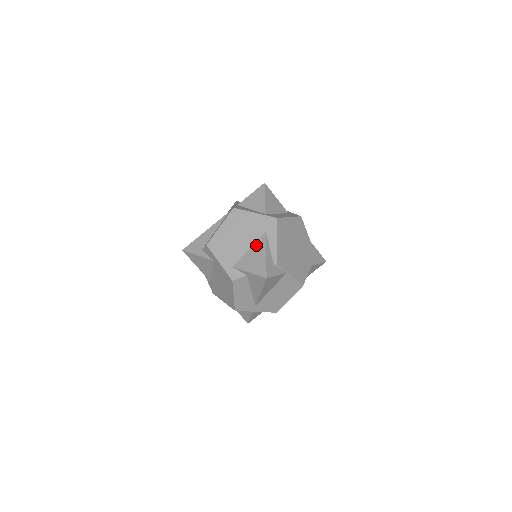
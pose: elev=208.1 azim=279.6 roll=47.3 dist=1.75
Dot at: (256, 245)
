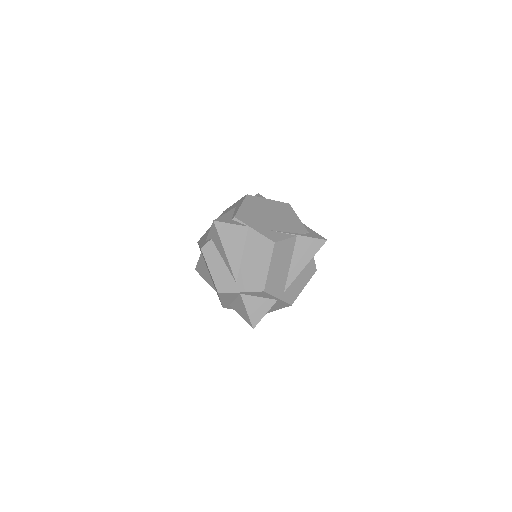
Dot at: occluded
